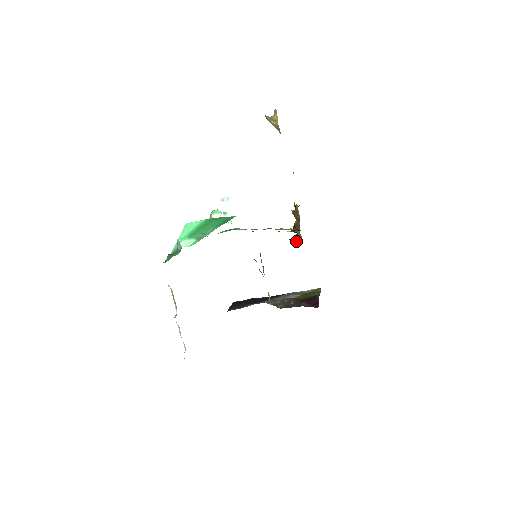
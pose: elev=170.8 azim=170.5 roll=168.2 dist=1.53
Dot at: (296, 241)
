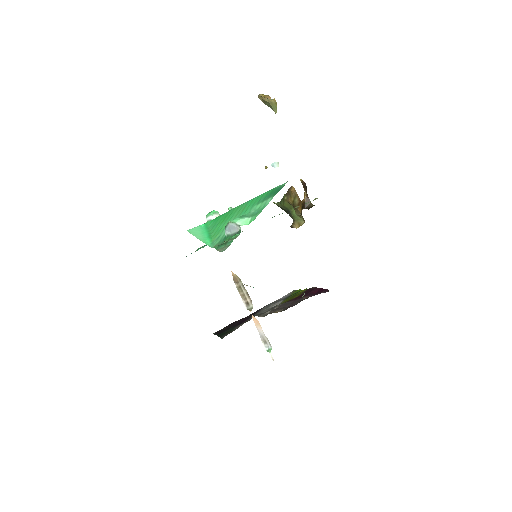
Dot at: (297, 226)
